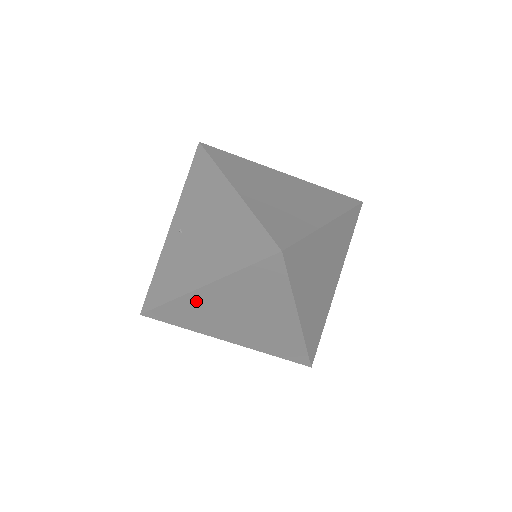
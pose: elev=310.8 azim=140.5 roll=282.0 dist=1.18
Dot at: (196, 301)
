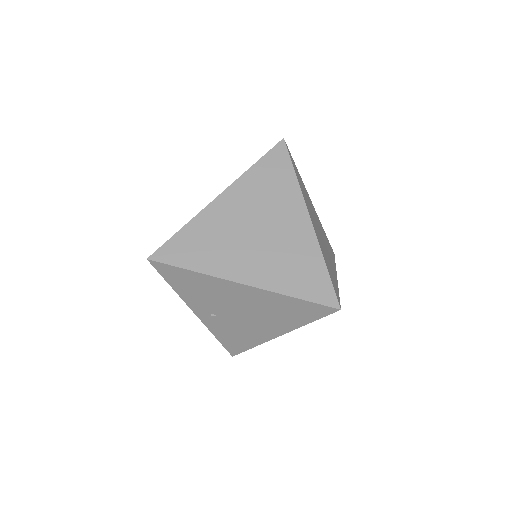
Dot at: occluded
